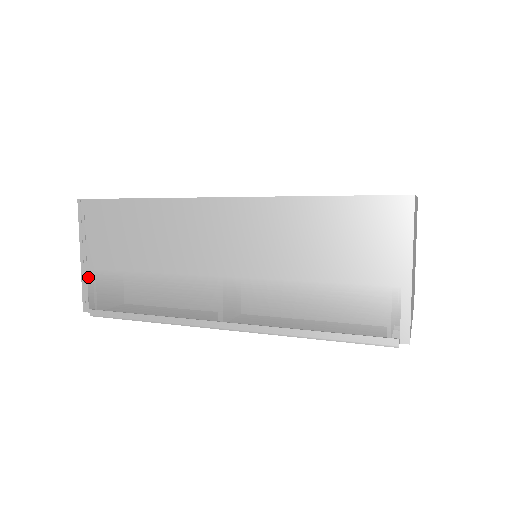
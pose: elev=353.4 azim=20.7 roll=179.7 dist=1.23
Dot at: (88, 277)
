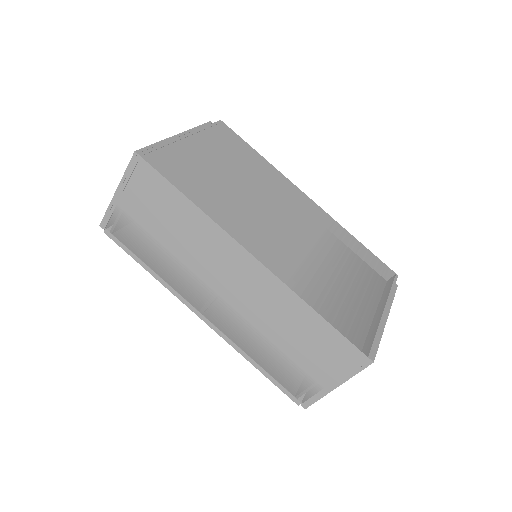
Dot at: (115, 209)
